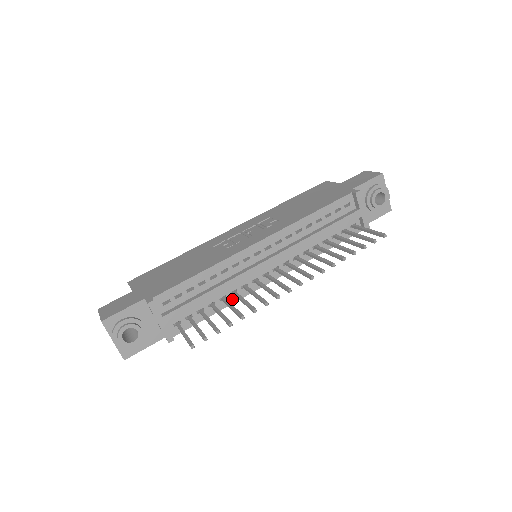
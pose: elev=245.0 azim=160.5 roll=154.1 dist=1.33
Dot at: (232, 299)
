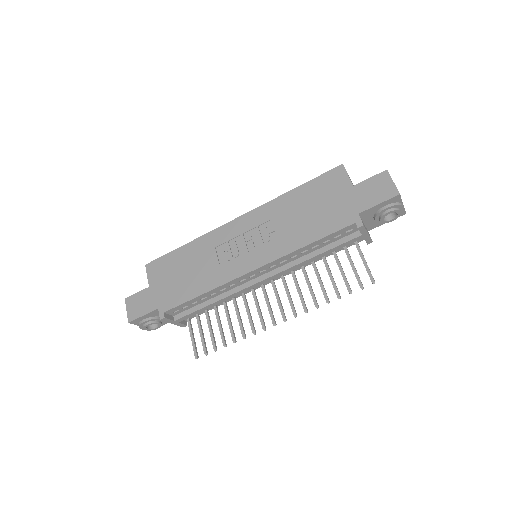
Dot at: occluded
